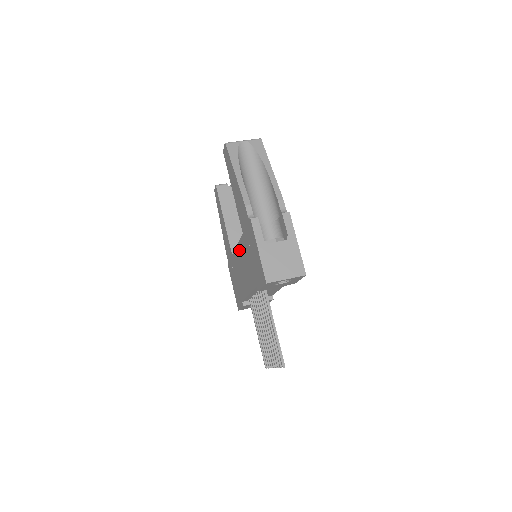
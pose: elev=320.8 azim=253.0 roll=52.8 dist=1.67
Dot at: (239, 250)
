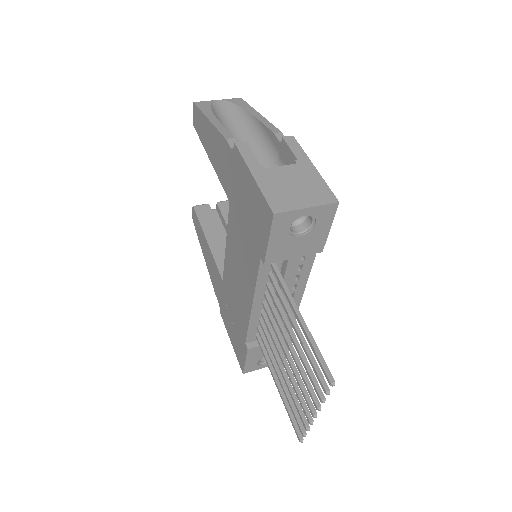
Dot at: (229, 246)
